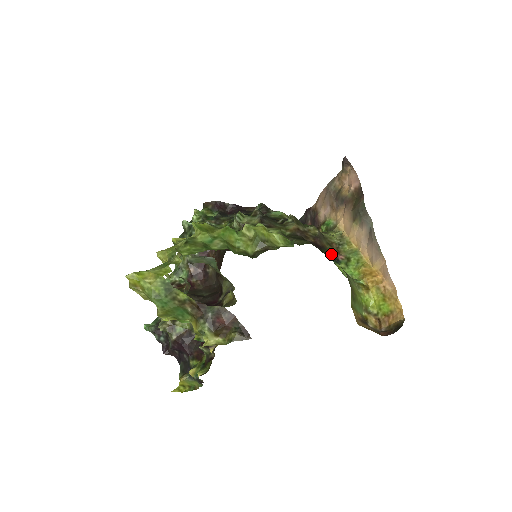
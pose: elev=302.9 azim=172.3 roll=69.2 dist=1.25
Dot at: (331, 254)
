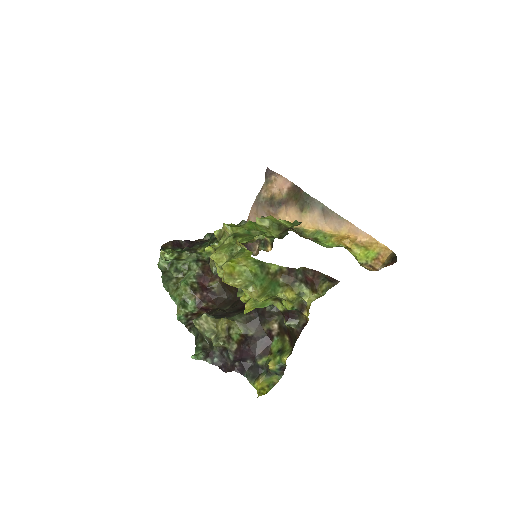
Dot at: occluded
